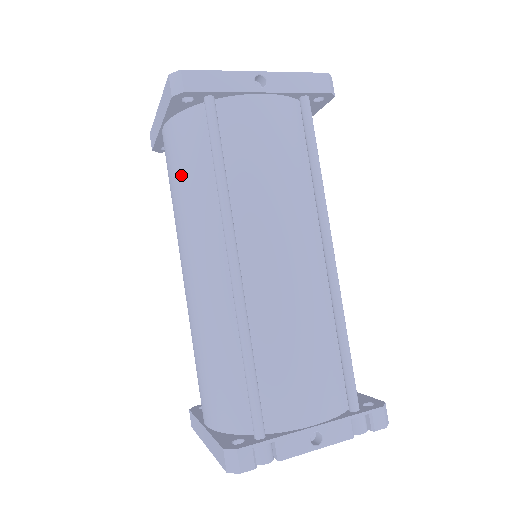
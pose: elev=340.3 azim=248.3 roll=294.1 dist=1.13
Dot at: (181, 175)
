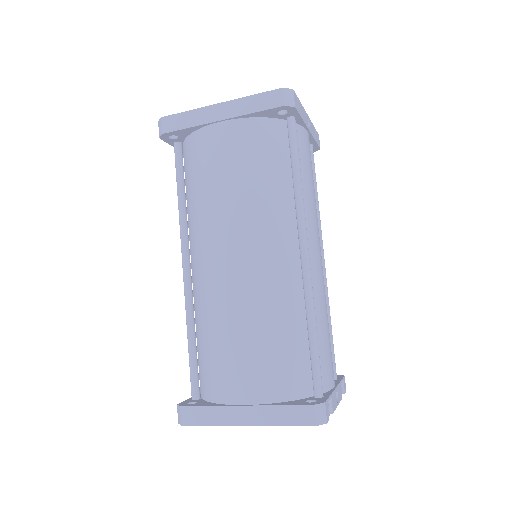
Dot at: (252, 169)
